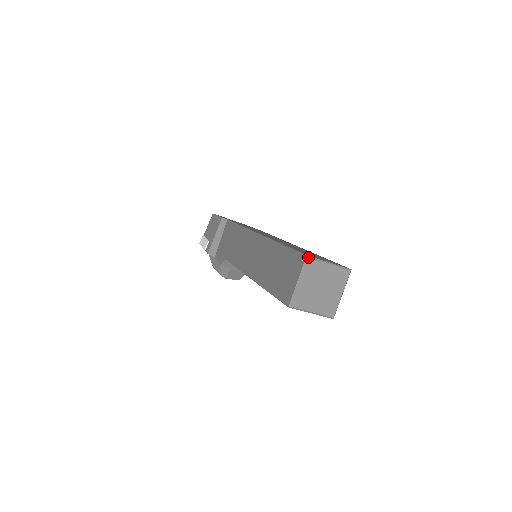
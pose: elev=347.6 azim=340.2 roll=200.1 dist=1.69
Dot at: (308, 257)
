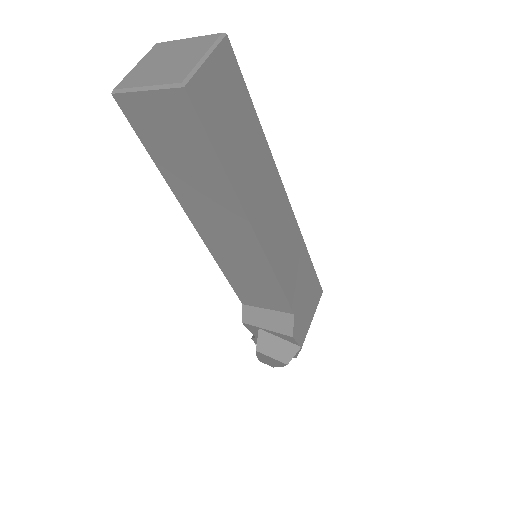
Dot at: (157, 44)
